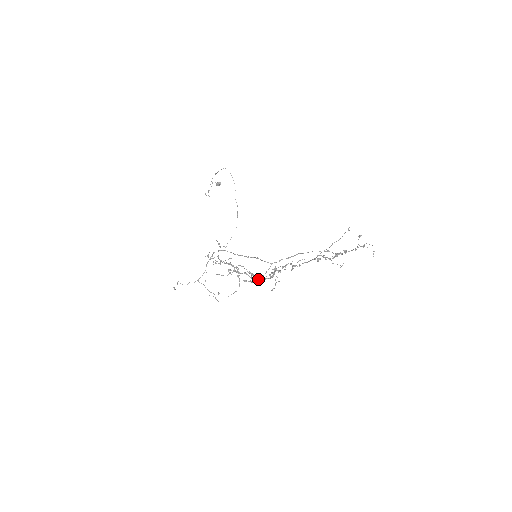
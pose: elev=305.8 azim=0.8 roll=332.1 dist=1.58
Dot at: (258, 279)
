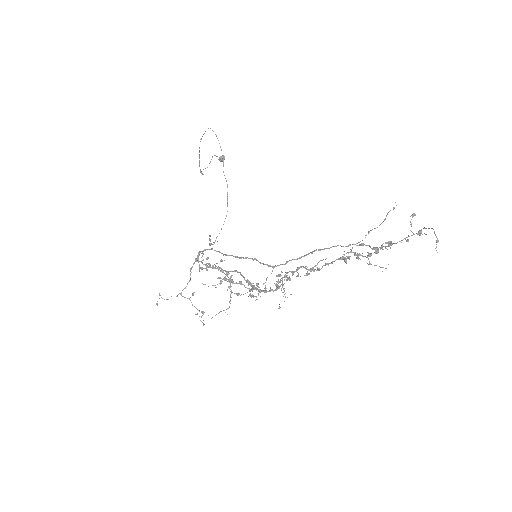
Dot at: (259, 291)
